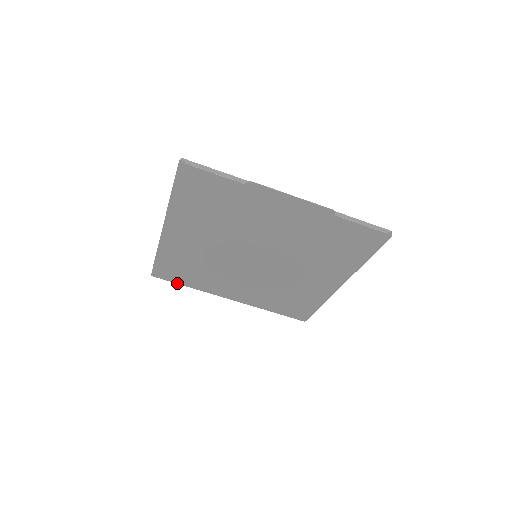
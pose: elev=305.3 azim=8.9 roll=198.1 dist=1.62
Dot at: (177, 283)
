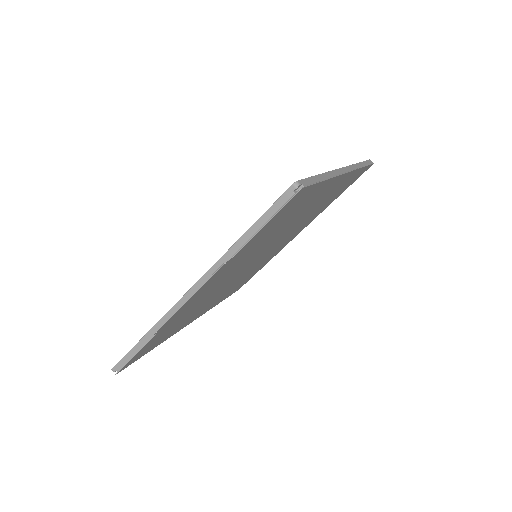
Dot at: occluded
